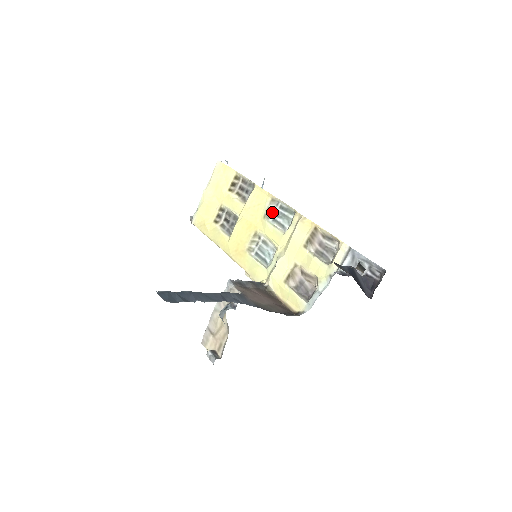
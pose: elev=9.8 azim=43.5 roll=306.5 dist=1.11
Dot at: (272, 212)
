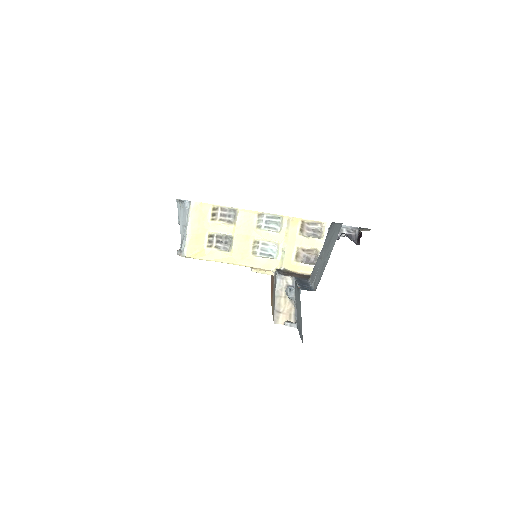
Dot at: (261, 223)
